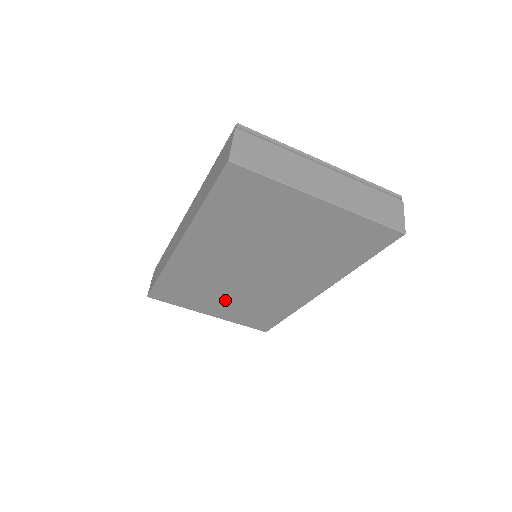
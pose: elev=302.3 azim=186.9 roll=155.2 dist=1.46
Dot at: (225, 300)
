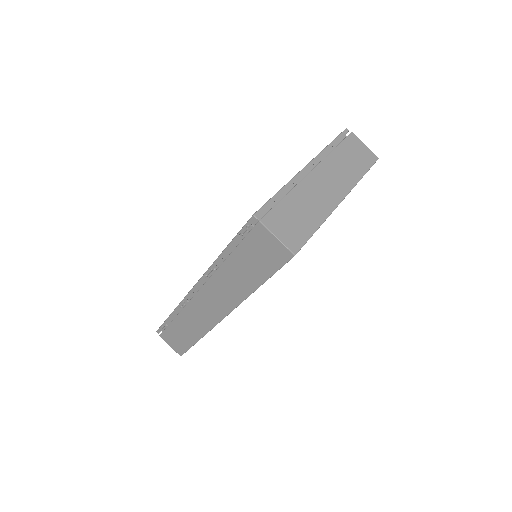
Dot at: occluded
